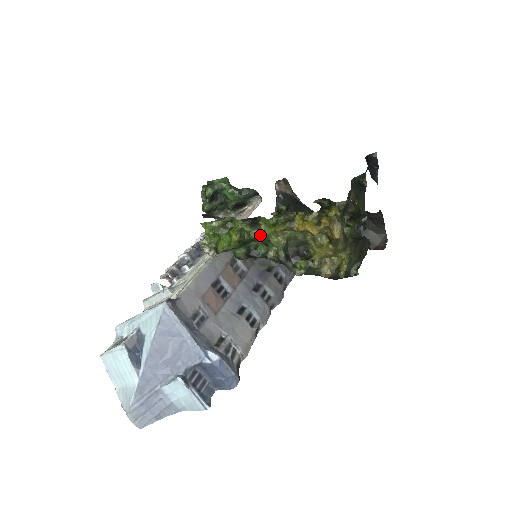
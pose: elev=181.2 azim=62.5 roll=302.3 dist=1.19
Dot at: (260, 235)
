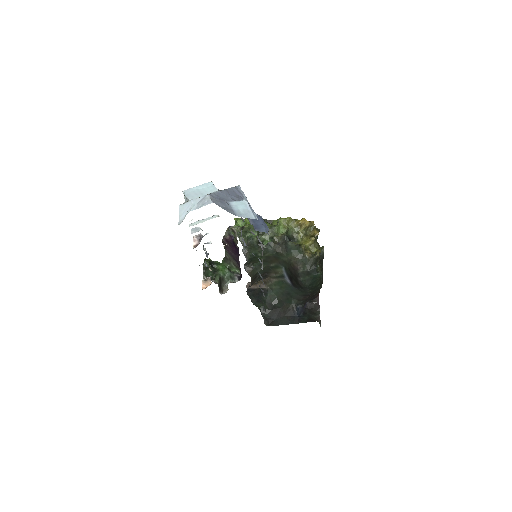
Dot at: (272, 226)
